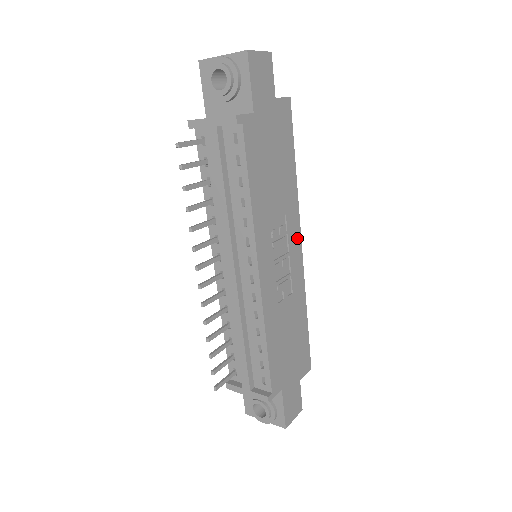
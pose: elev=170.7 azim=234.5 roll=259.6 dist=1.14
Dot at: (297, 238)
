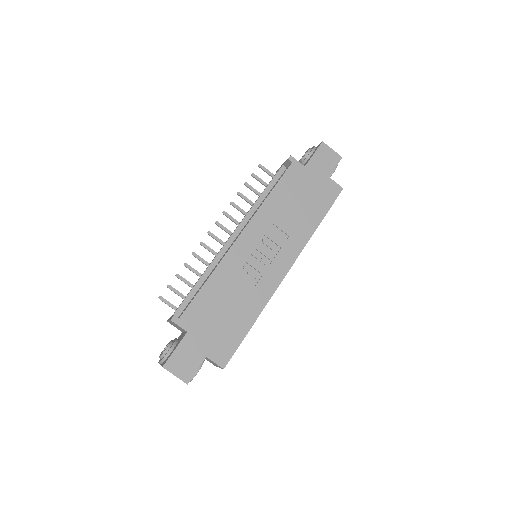
Dot at: (288, 262)
